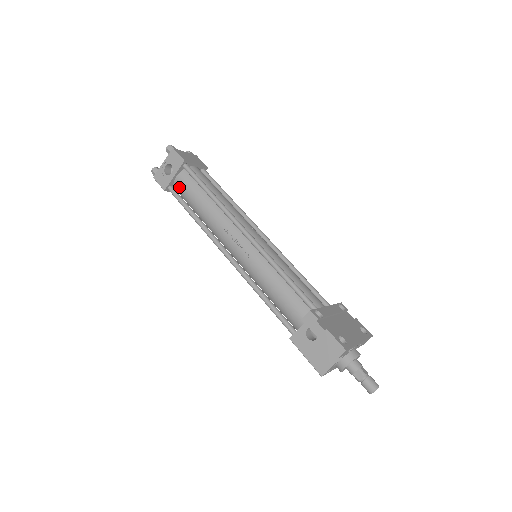
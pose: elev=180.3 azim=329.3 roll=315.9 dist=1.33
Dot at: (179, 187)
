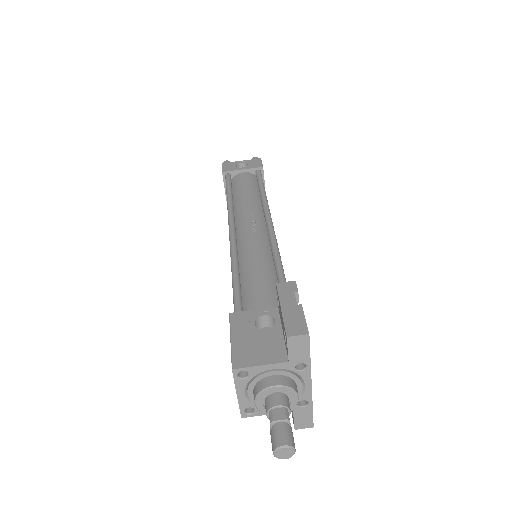
Dot at: (238, 178)
